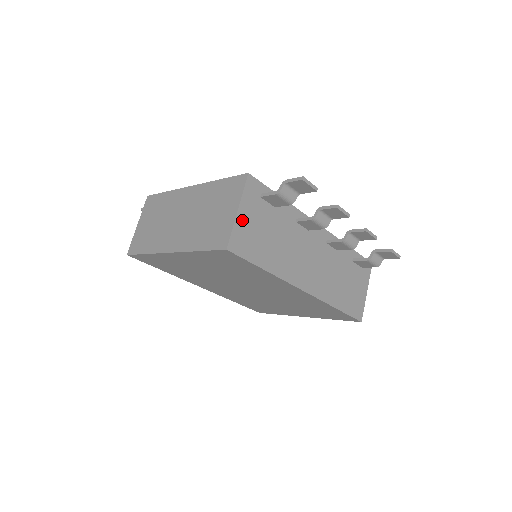
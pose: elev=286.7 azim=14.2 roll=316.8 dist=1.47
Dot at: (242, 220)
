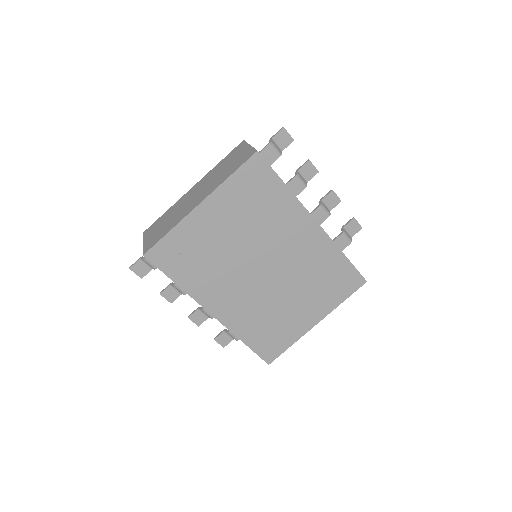
Dot at: occluded
